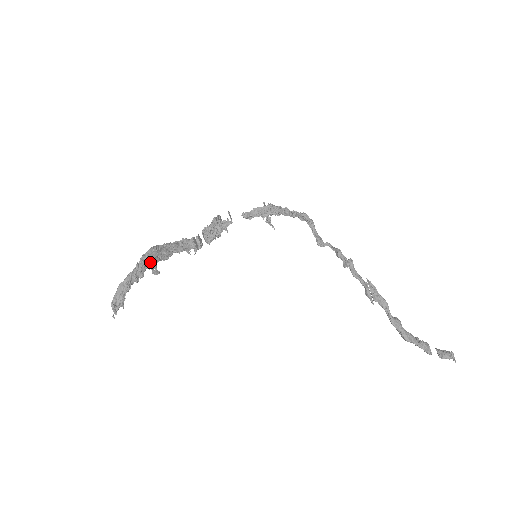
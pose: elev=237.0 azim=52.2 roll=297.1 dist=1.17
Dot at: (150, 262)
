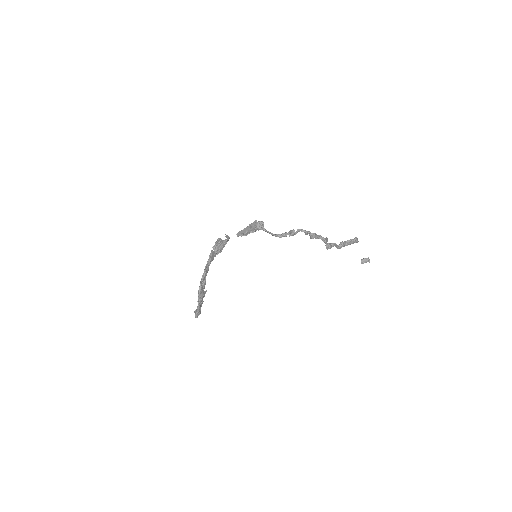
Dot at: (203, 297)
